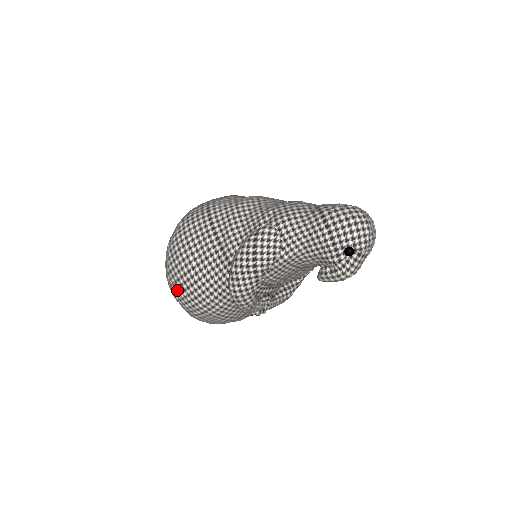
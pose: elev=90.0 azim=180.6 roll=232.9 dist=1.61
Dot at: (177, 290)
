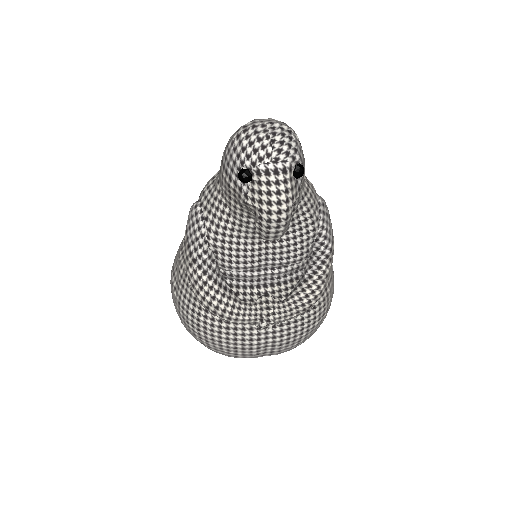
Dot at: (181, 321)
